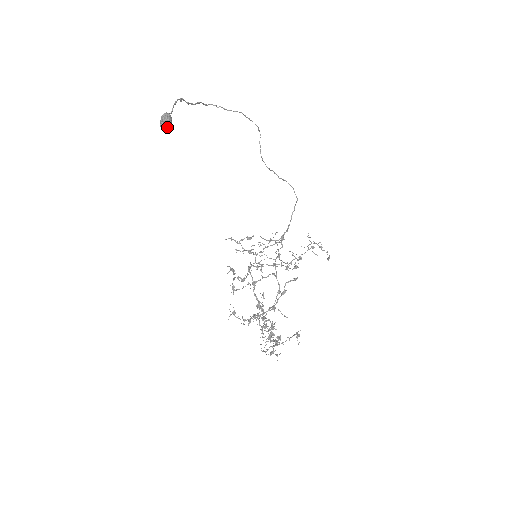
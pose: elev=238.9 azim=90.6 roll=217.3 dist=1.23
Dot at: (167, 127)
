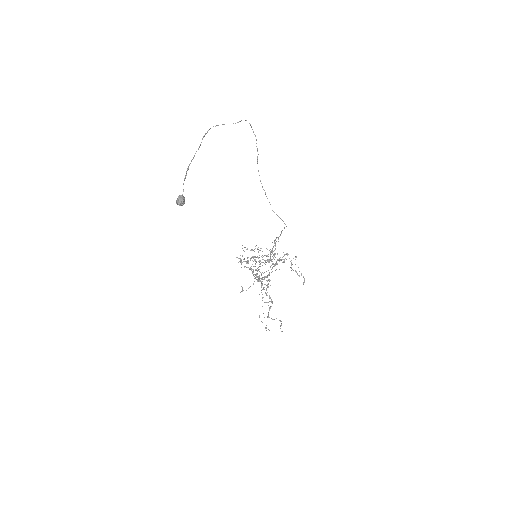
Dot at: (182, 205)
